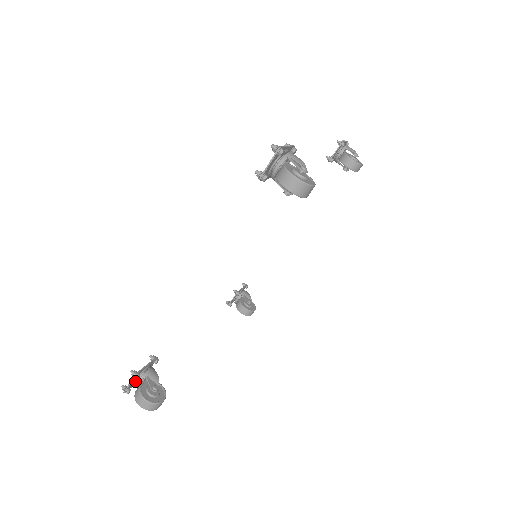
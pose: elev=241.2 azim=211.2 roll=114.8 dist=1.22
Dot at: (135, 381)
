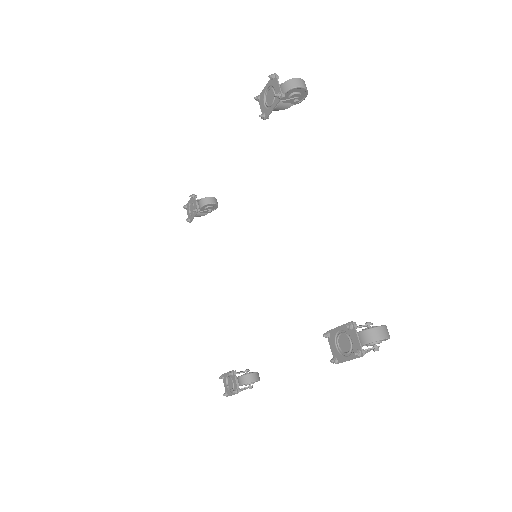
Dot at: (353, 341)
